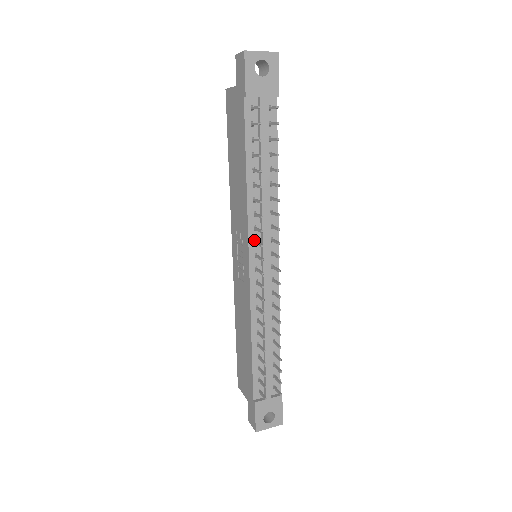
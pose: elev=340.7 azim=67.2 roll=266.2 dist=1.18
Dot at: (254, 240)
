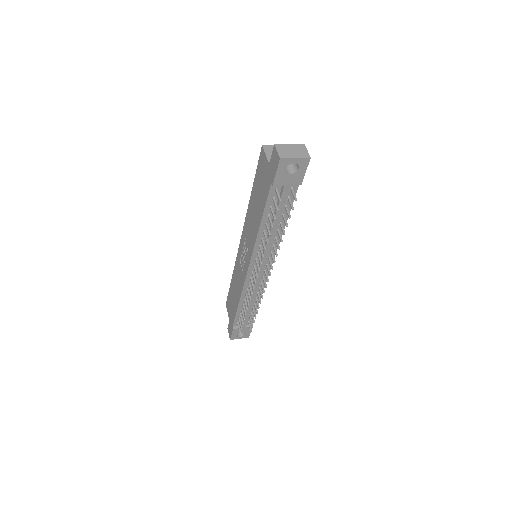
Dot at: (255, 258)
